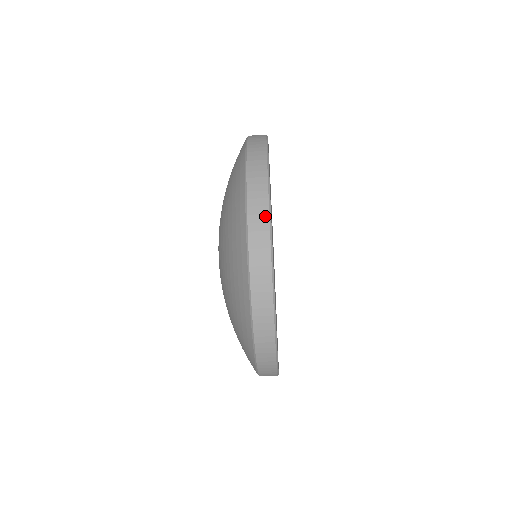
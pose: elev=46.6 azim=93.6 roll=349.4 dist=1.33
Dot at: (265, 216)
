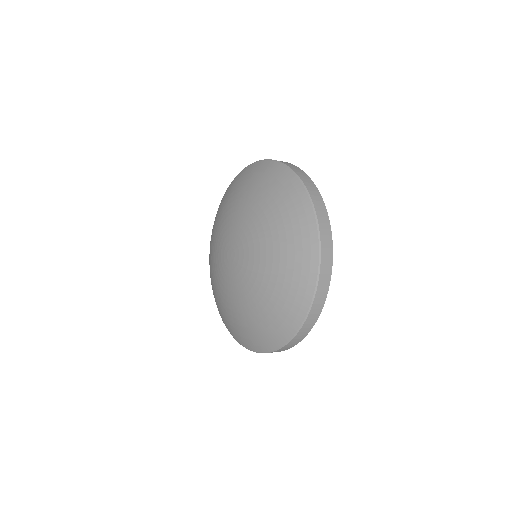
Dot at: (322, 202)
